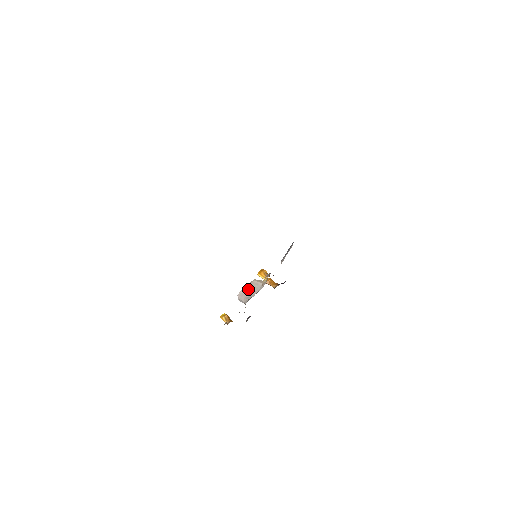
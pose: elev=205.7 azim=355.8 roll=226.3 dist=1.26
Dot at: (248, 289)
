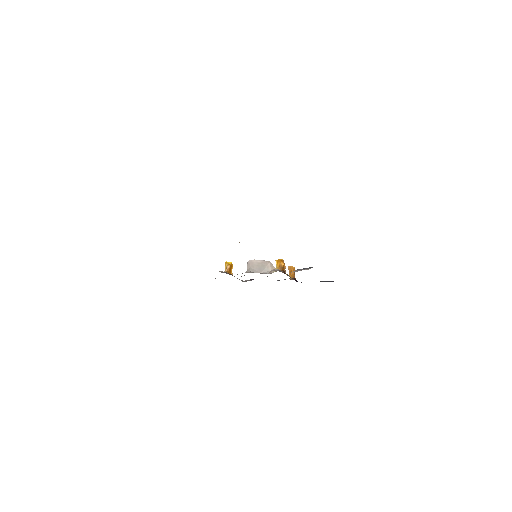
Dot at: (259, 264)
